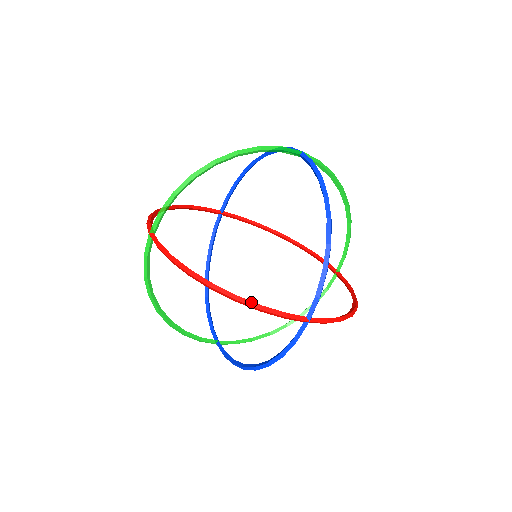
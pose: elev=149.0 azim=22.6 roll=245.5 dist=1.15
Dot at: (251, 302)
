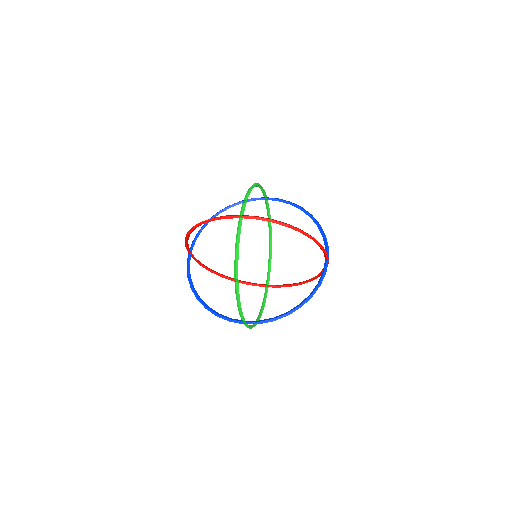
Dot at: (317, 241)
